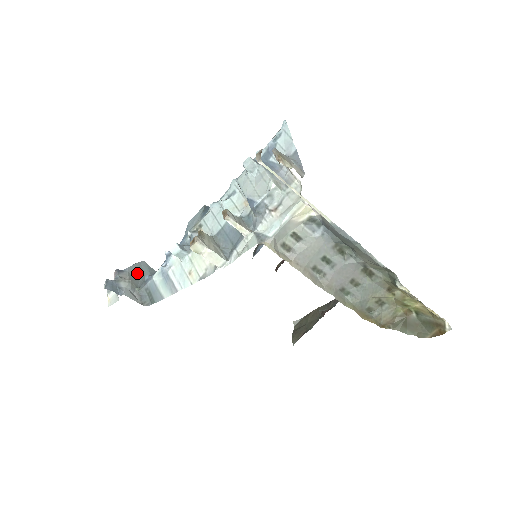
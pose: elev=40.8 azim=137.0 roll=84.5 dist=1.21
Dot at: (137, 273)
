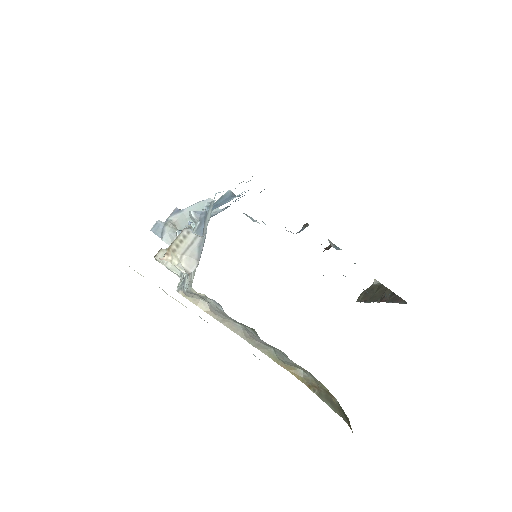
Dot at: occluded
